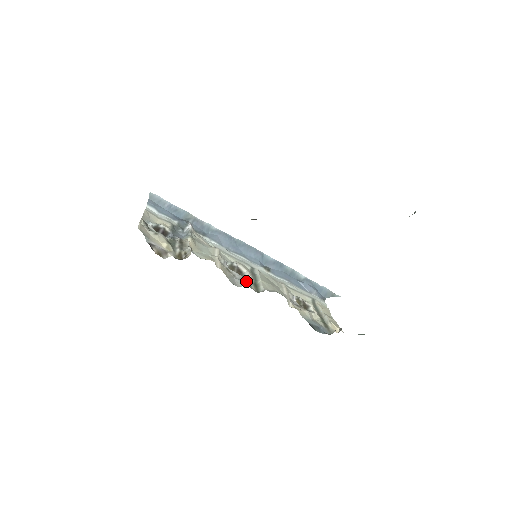
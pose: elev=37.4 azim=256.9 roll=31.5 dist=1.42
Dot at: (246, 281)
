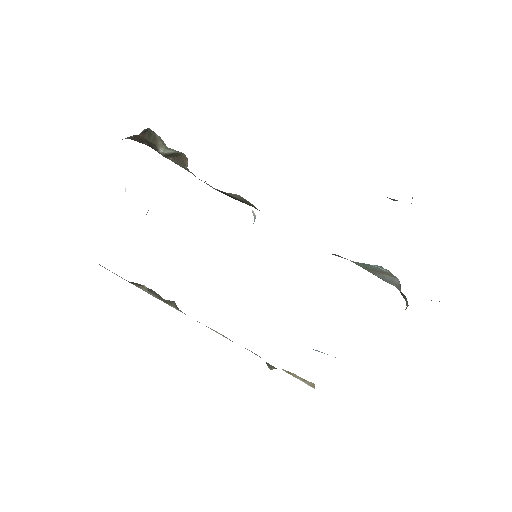
Dot at: occluded
